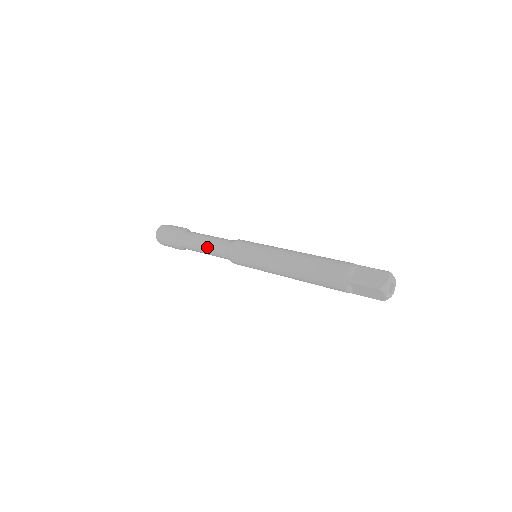
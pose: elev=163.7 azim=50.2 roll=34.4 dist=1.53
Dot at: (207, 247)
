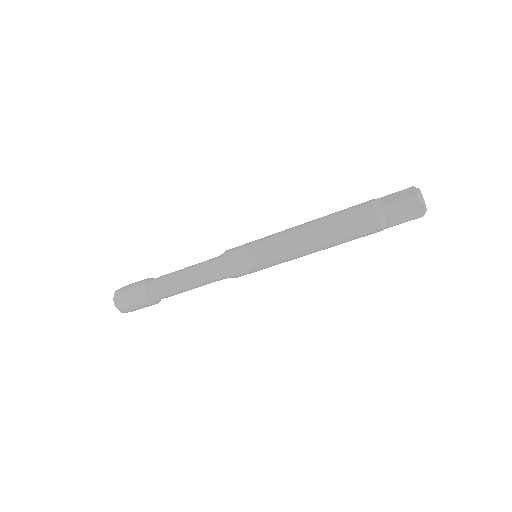
Dot at: (192, 275)
